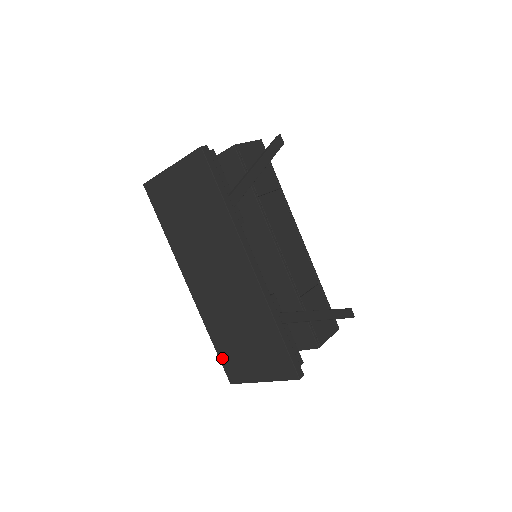
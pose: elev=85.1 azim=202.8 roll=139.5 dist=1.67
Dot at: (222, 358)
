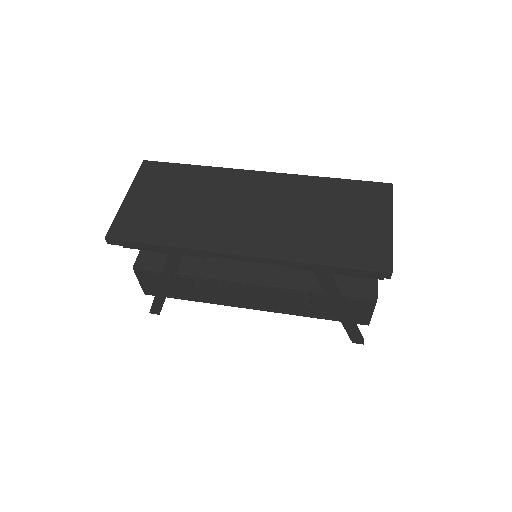
Dot at: (351, 262)
